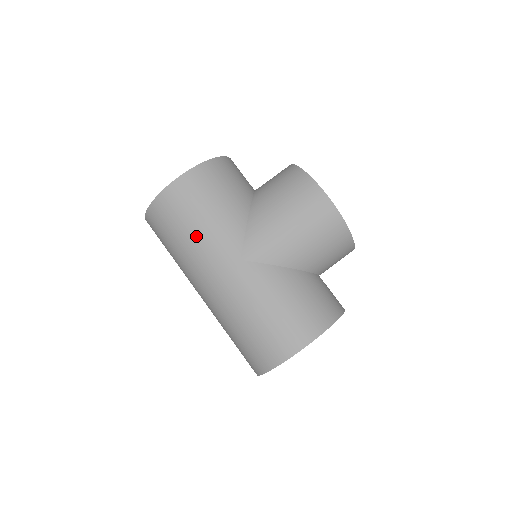
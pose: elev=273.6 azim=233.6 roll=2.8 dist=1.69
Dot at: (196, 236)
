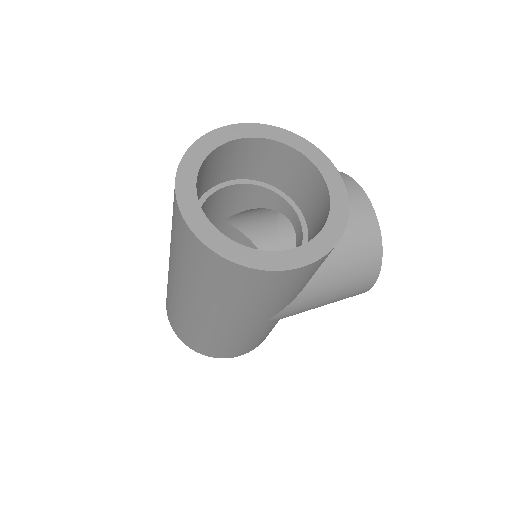
Dot at: occluded
